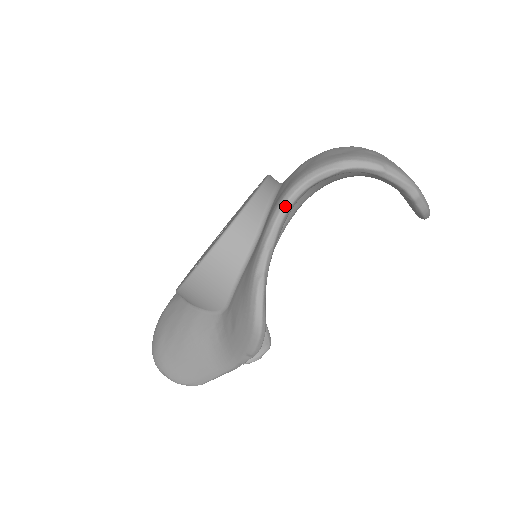
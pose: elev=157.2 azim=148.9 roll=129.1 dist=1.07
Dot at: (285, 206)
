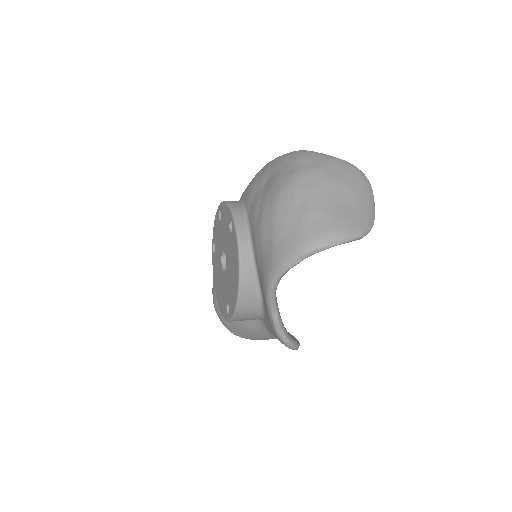
Dot at: (272, 294)
